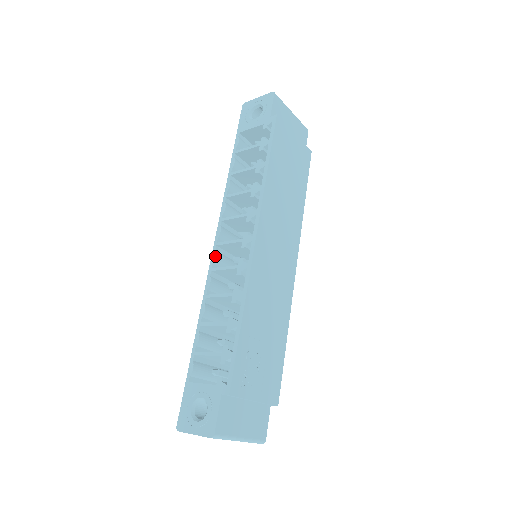
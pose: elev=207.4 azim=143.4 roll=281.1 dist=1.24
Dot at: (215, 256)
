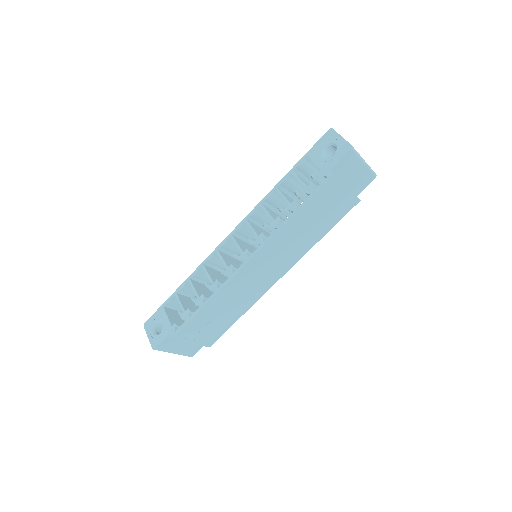
Dot at: (224, 243)
